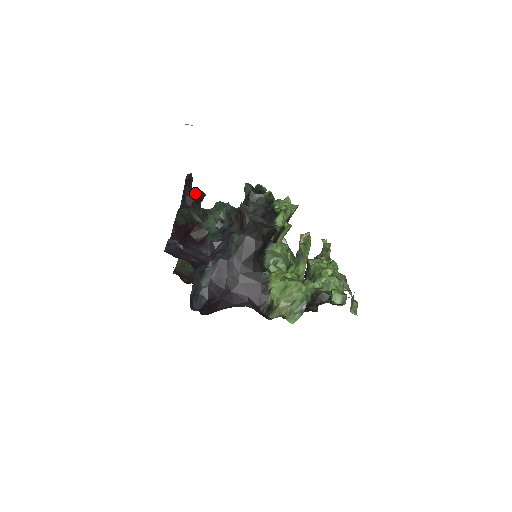
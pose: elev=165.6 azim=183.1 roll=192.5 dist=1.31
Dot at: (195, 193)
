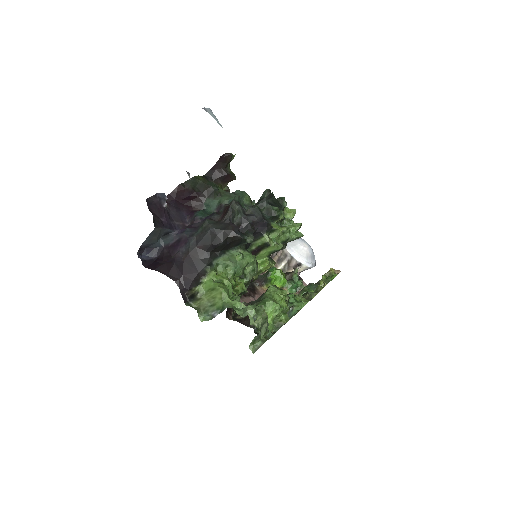
Dot at: (225, 172)
